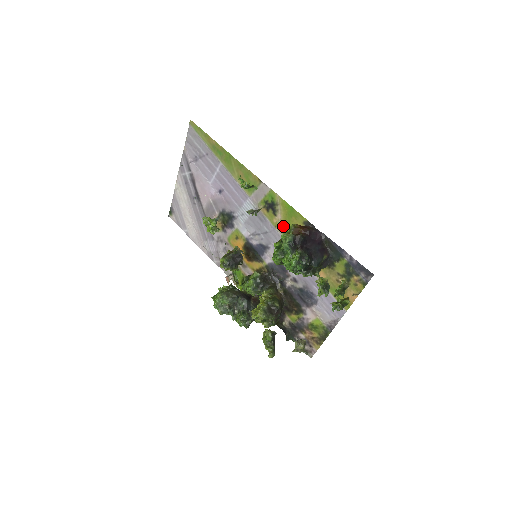
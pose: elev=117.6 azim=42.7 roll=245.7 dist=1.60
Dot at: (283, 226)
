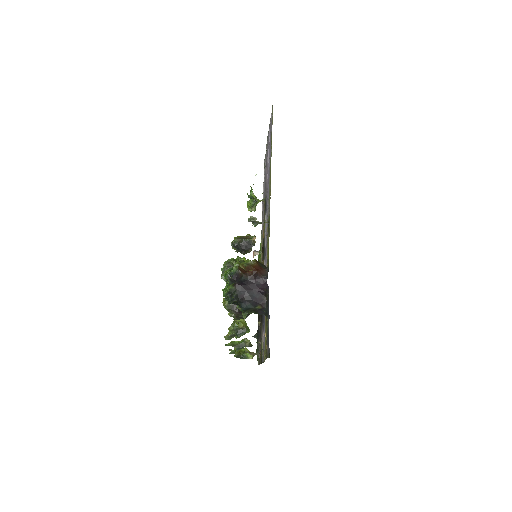
Dot at: (267, 251)
